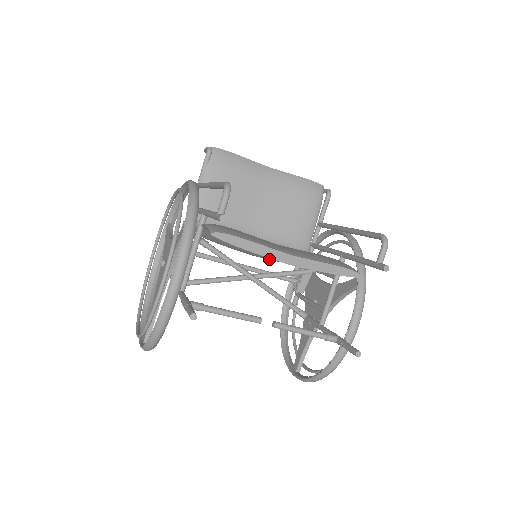
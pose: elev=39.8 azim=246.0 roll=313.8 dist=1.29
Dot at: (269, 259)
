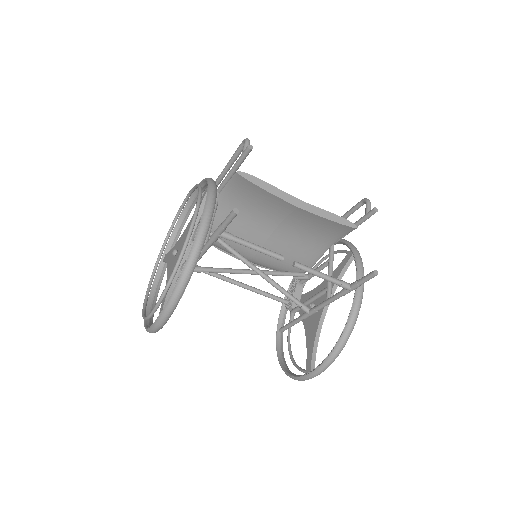
Dot at: occluded
